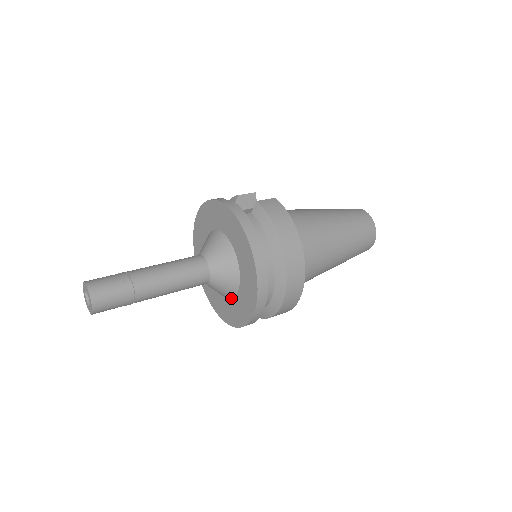
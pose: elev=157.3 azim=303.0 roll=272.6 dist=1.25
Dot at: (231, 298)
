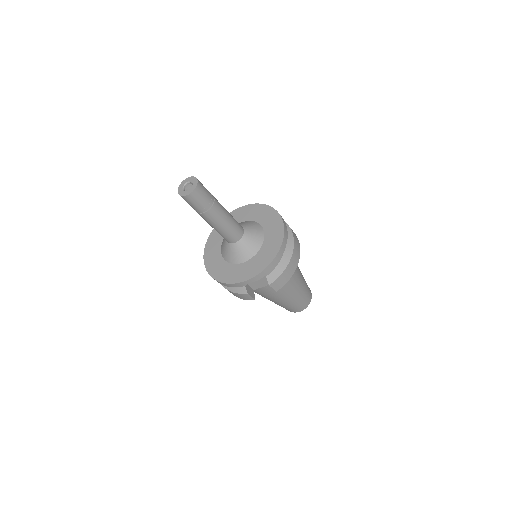
Dot at: (255, 255)
